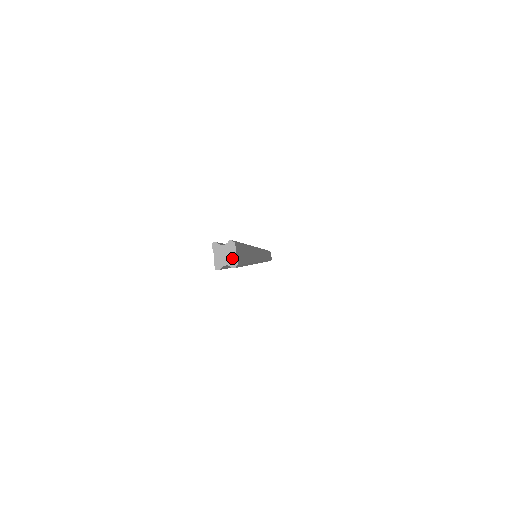
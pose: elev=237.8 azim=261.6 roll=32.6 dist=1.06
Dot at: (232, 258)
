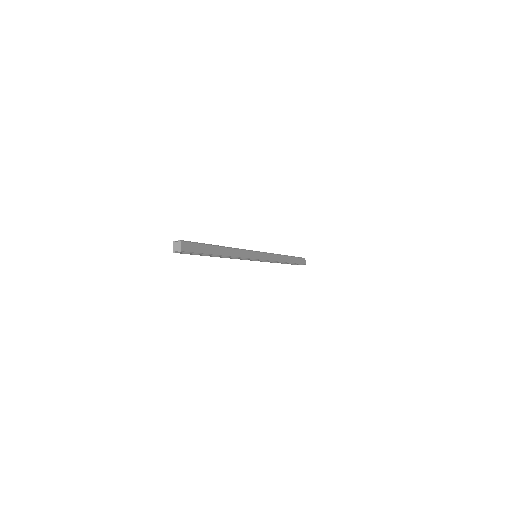
Dot at: (179, 248)
